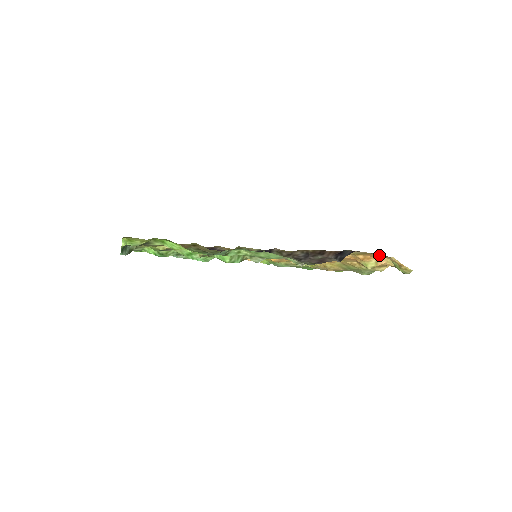
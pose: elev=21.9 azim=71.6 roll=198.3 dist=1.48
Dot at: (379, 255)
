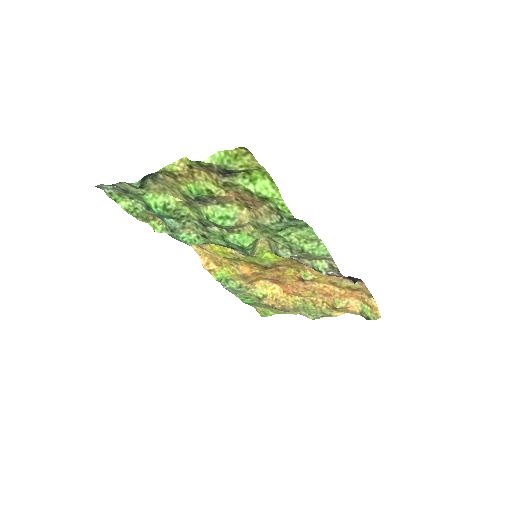
Dot at: (359, 295)
